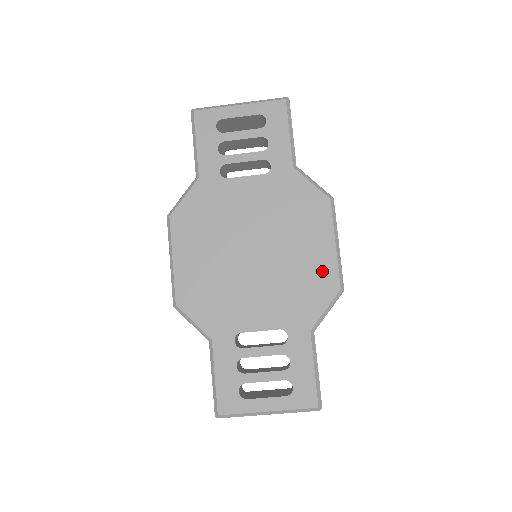
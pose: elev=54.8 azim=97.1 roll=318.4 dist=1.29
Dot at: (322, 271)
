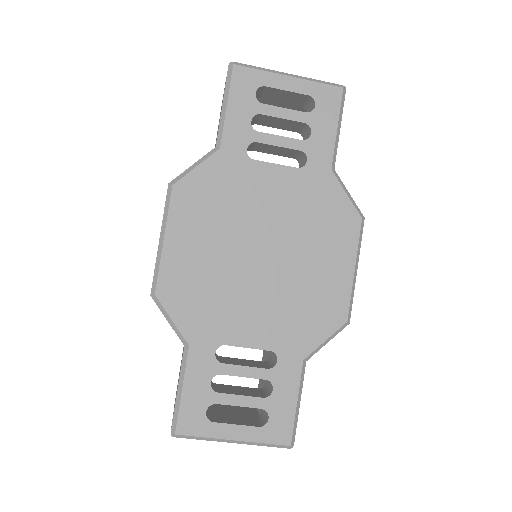
Dot at: (333, 297)
